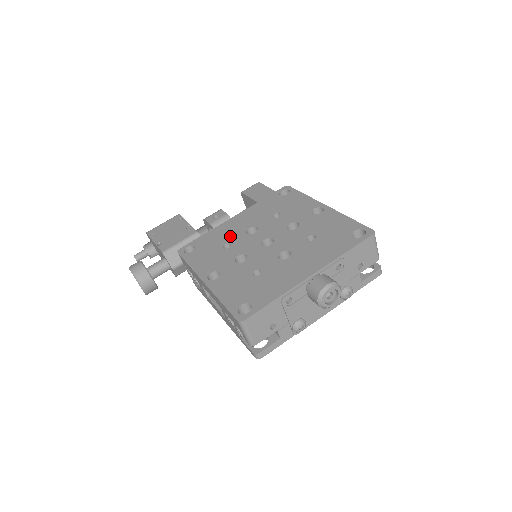
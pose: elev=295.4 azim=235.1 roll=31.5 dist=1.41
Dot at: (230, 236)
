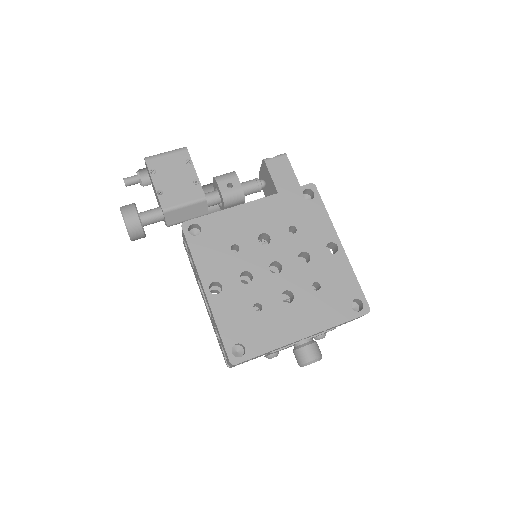
Dot at: (241, 234)
